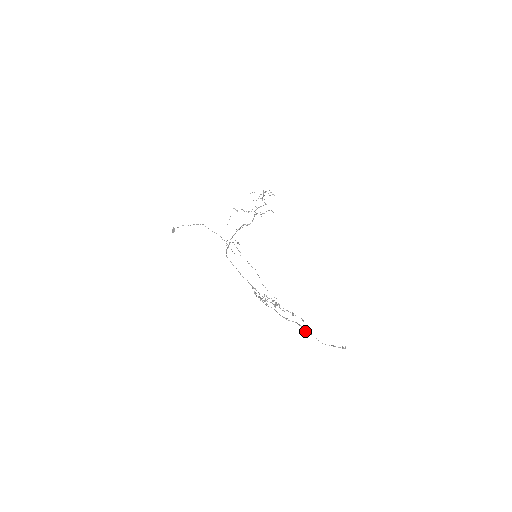
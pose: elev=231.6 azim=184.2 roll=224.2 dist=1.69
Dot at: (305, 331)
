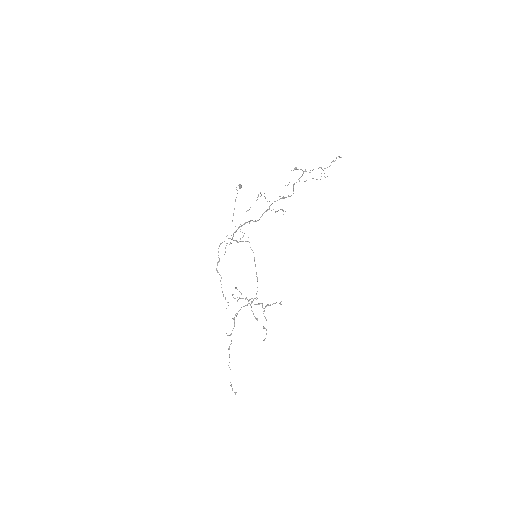
Dot at: (229, 356)
